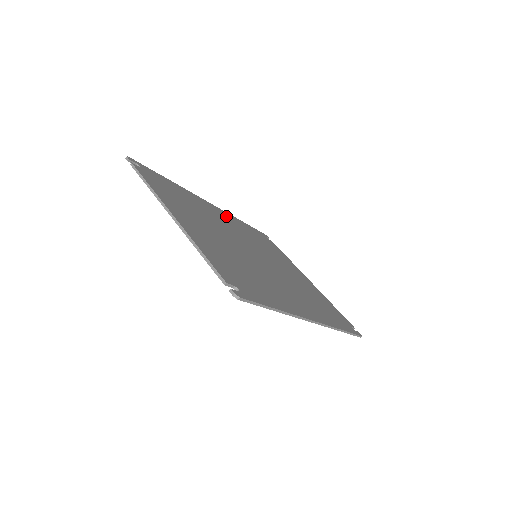
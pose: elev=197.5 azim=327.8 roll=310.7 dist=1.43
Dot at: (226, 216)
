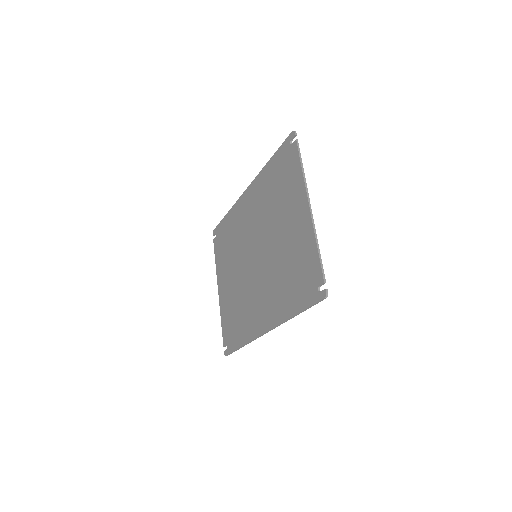
Dot at: occluded
